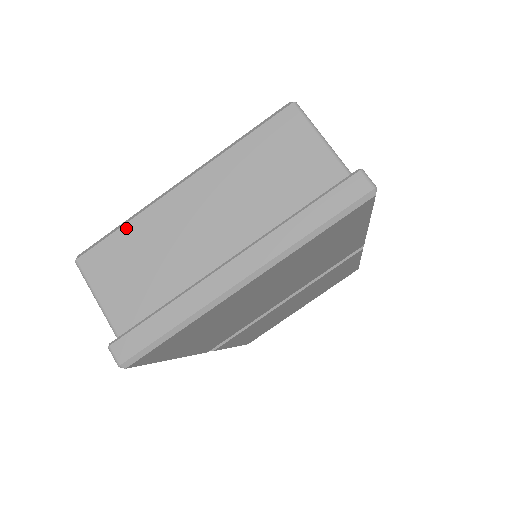
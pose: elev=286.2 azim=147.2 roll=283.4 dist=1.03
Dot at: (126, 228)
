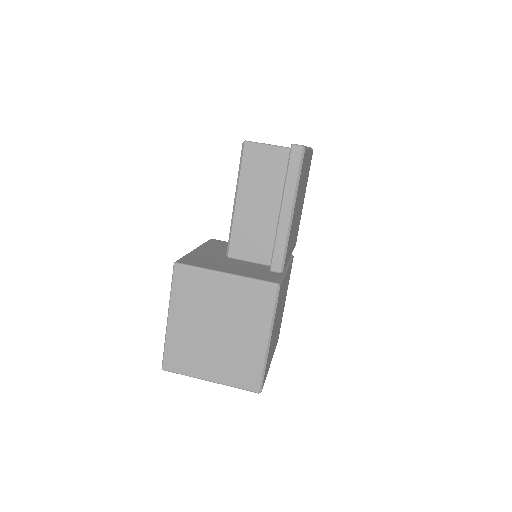
Dot at: occluded
